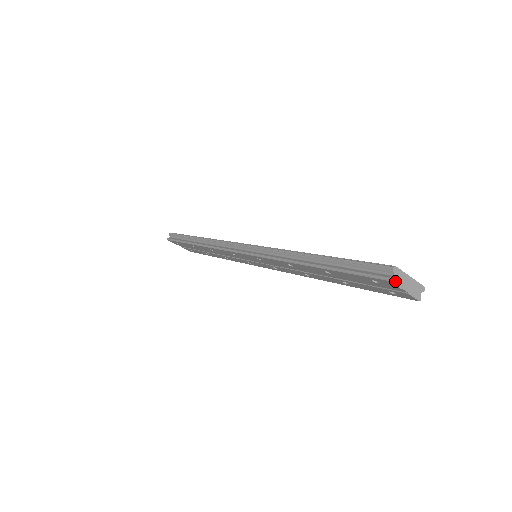
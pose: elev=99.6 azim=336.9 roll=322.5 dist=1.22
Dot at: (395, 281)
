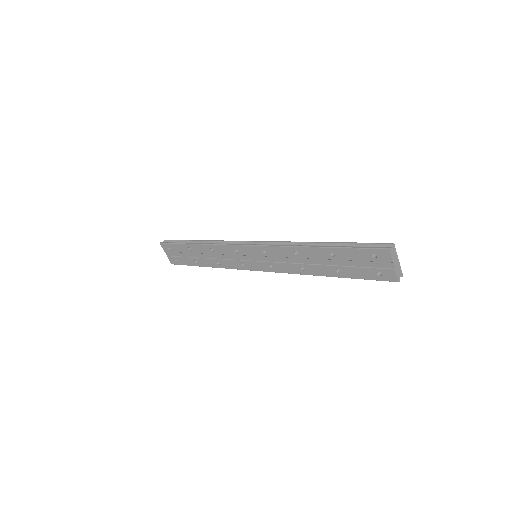
Dot at: (391, 253)
